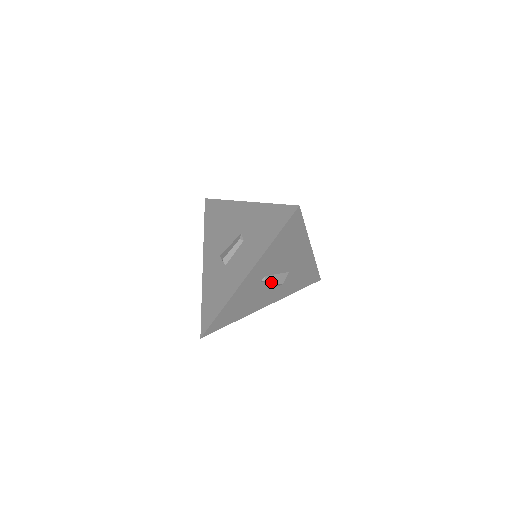
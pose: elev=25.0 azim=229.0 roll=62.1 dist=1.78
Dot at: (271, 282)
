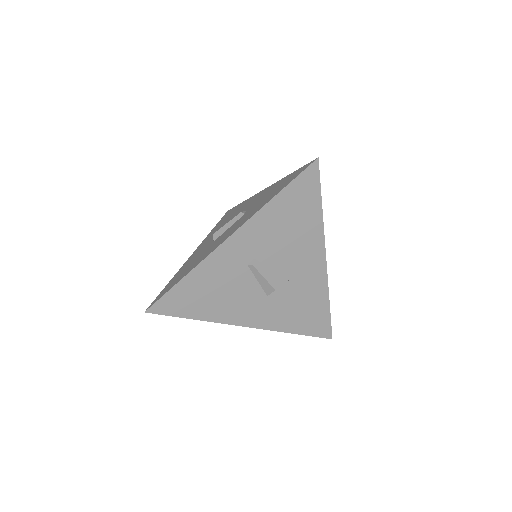
Dot at: (261, 275)
